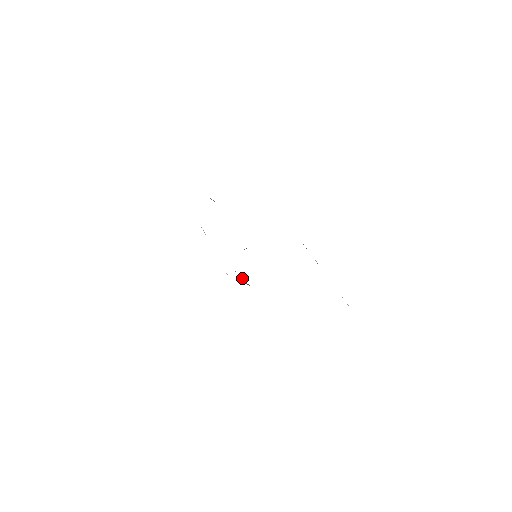
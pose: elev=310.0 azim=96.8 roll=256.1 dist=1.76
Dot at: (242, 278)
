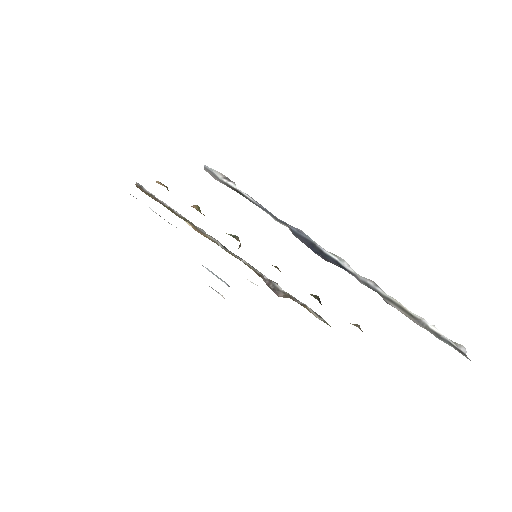
Dot at: (276, 285)
